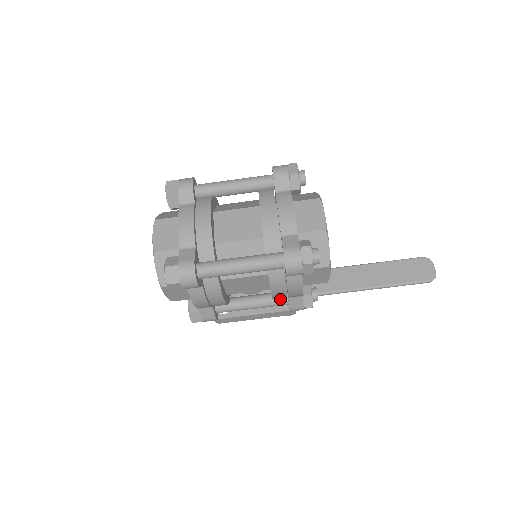
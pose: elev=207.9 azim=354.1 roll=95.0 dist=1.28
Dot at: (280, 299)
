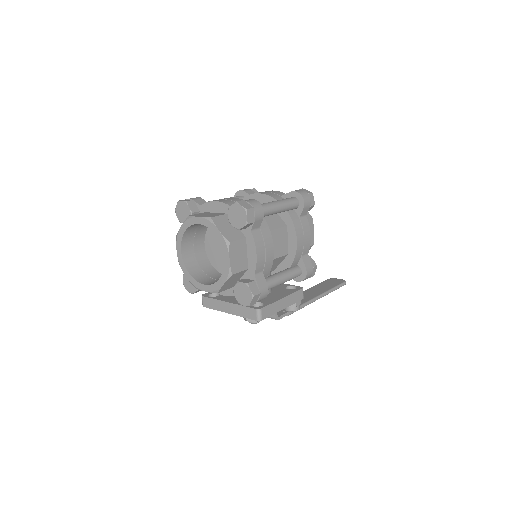
Dot at: (295, 268)
